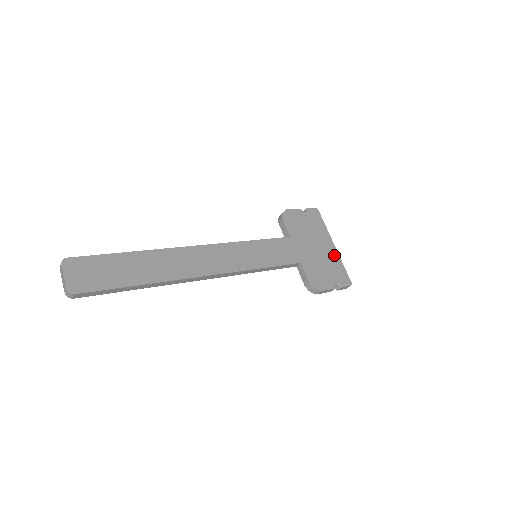
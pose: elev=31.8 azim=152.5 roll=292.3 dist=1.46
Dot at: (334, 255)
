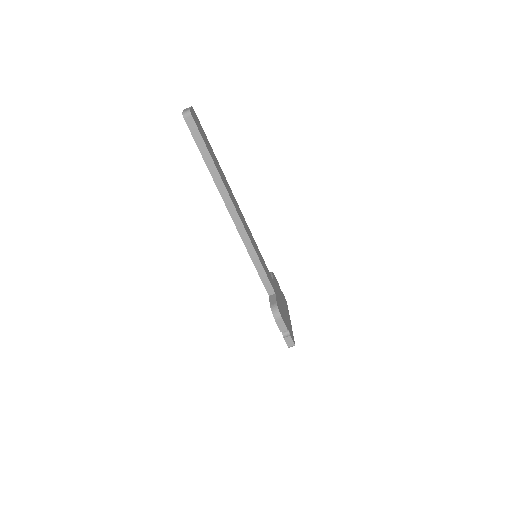
Dot at: (290, 323)
